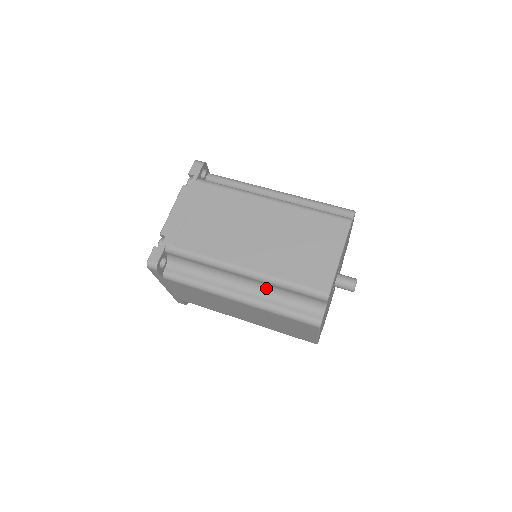
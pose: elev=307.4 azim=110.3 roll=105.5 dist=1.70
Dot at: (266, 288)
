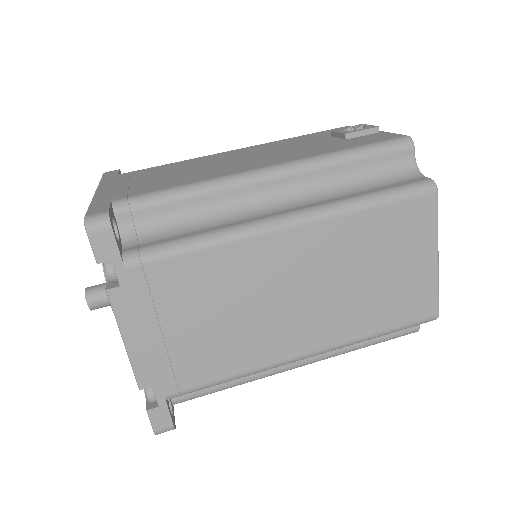
Dot at: occluded
